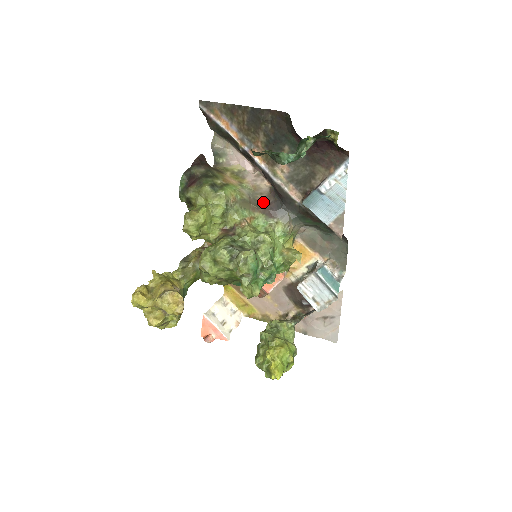
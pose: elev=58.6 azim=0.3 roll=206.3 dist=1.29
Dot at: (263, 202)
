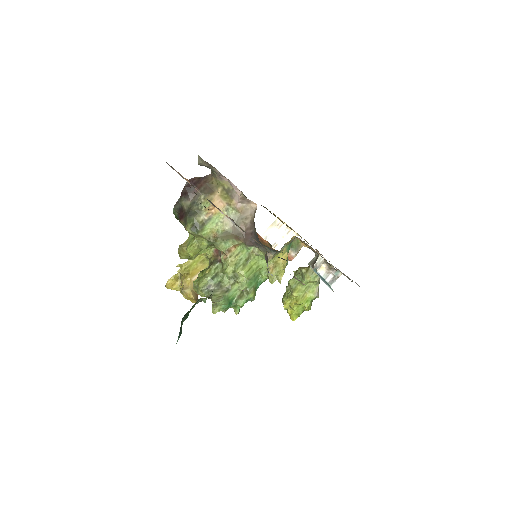
Dot at: (246, 229)
